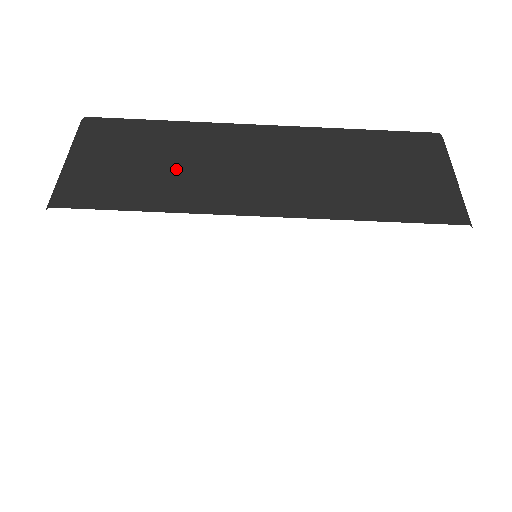
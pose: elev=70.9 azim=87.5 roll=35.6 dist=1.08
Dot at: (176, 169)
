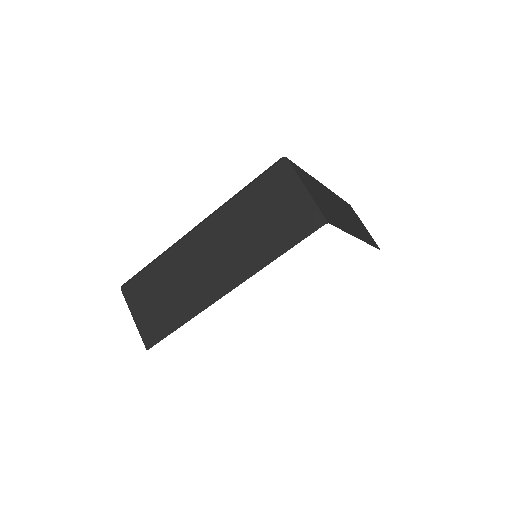
Dot at: (177, 291)
